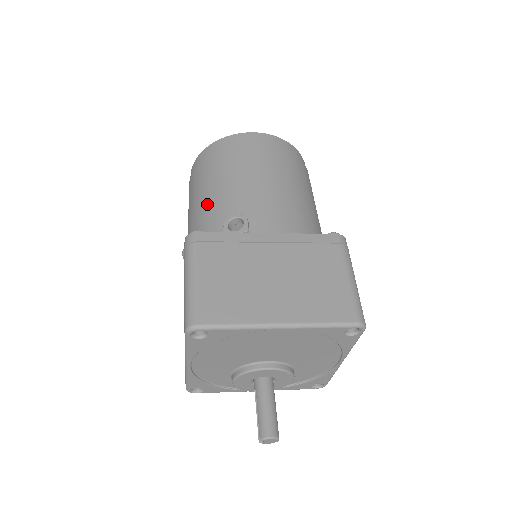
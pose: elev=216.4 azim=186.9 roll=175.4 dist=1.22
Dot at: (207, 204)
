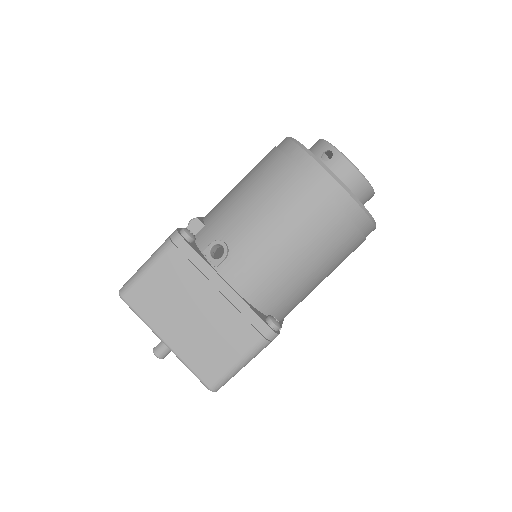
Dot at: (233, 204)
